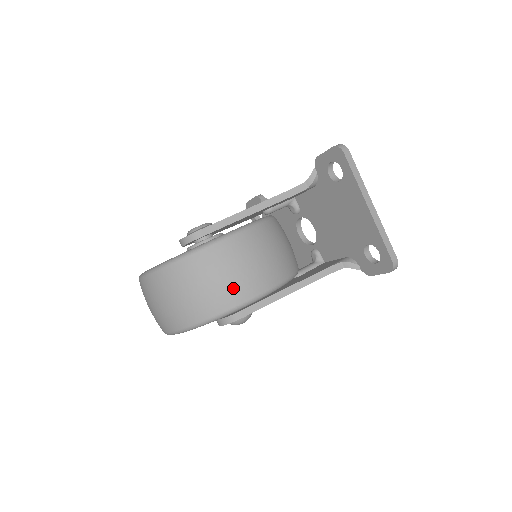
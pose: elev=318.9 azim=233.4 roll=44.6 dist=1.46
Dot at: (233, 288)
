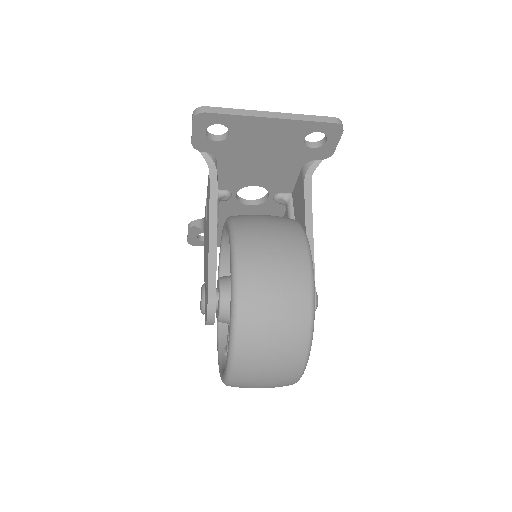
Dot at: (292, 291)
